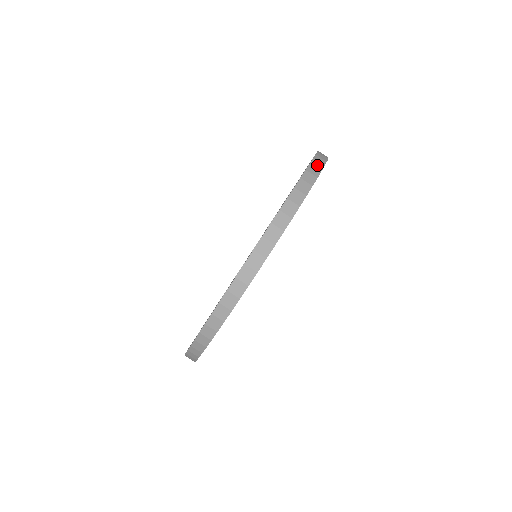
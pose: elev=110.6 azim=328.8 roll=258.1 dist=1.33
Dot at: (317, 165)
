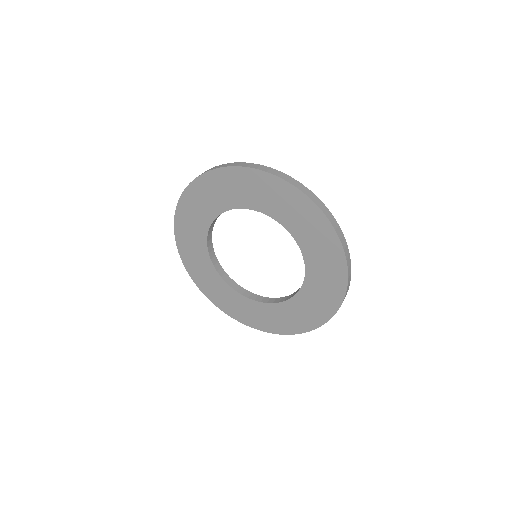
Dot at: (322, 206)
